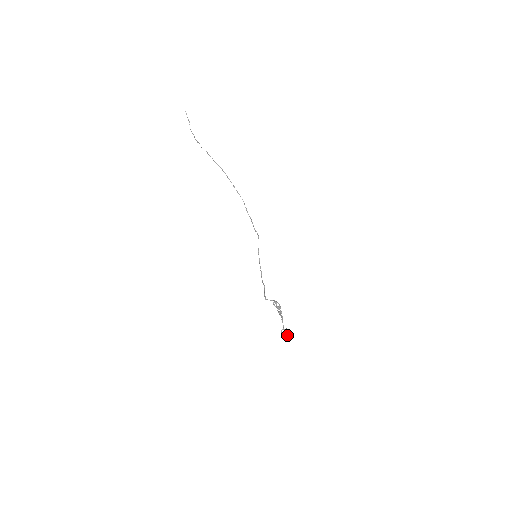
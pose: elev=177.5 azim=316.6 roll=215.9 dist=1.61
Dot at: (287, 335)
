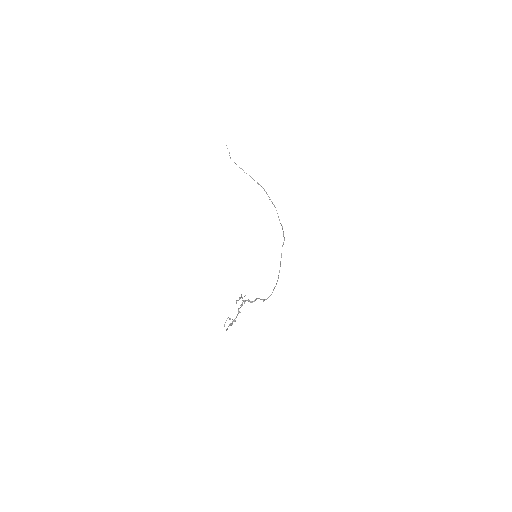
Dot at: (229, 325)
